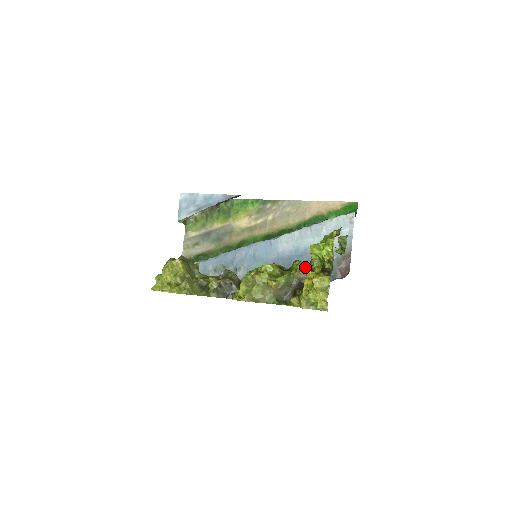
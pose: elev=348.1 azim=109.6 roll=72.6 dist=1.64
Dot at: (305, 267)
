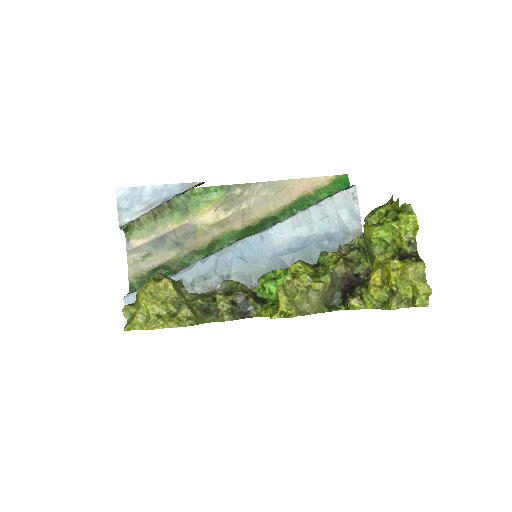
Dot at: (343, 258)
